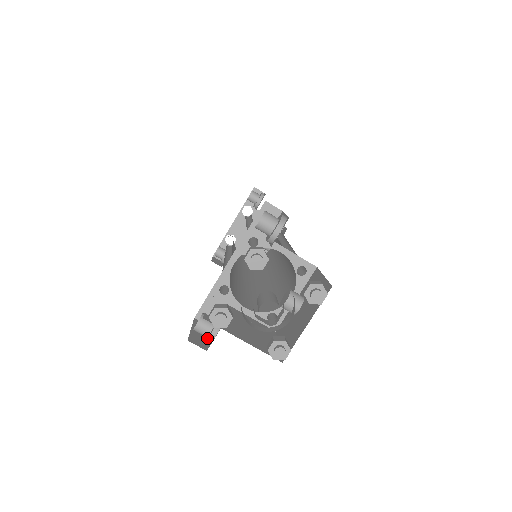
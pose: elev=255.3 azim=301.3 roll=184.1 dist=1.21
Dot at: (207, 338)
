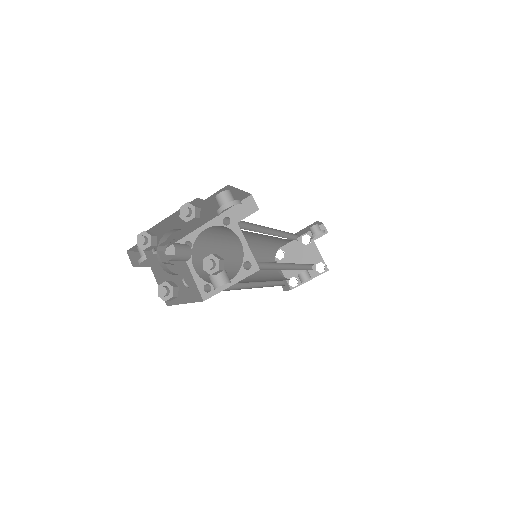
Dot at: (140, 259)
